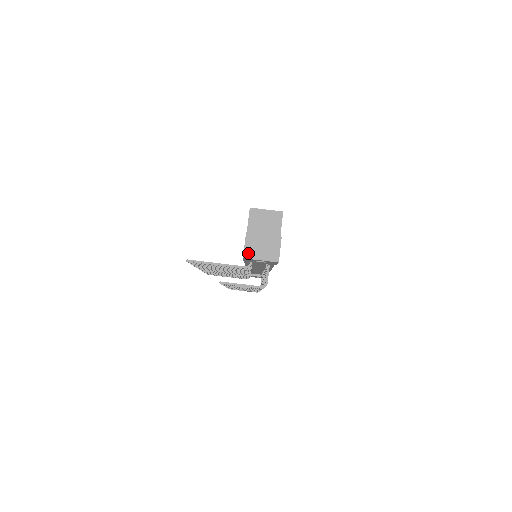
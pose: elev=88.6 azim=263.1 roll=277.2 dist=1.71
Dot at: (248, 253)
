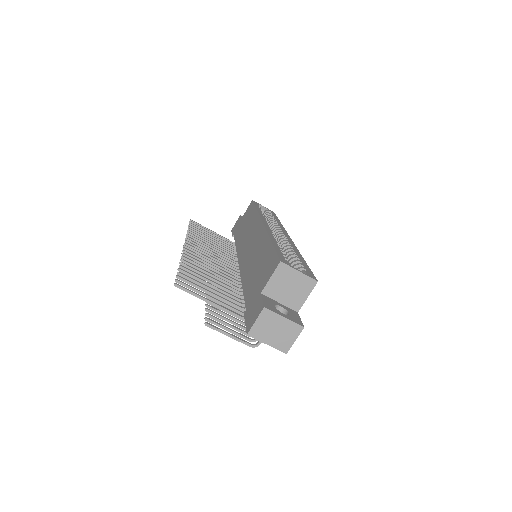
Dot at: (256, 331)
